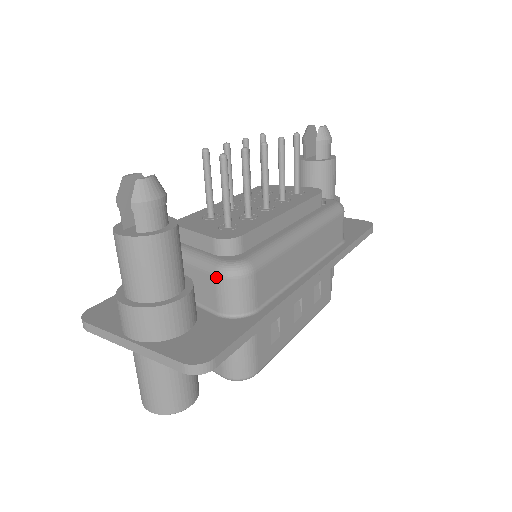
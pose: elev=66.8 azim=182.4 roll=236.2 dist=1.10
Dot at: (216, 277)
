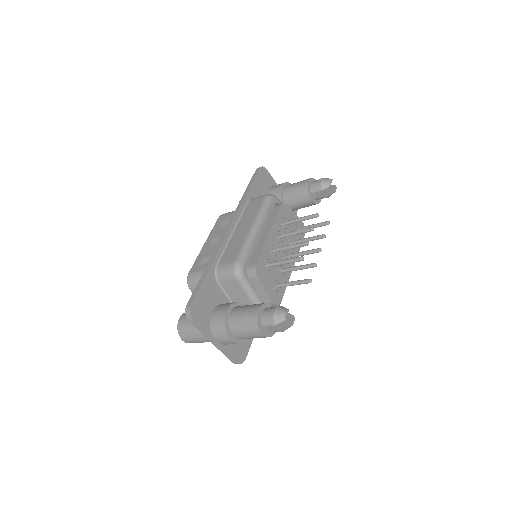
Dot at: occluded
